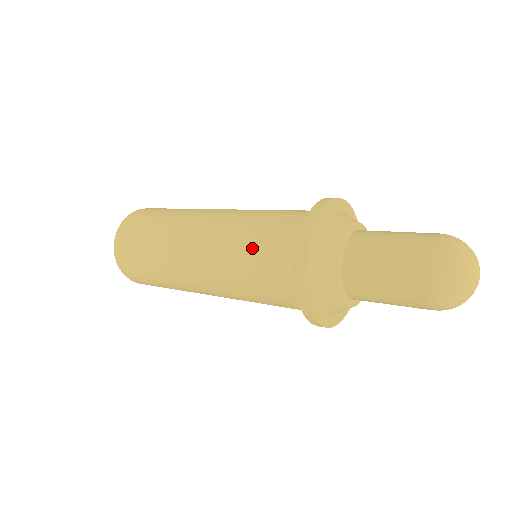
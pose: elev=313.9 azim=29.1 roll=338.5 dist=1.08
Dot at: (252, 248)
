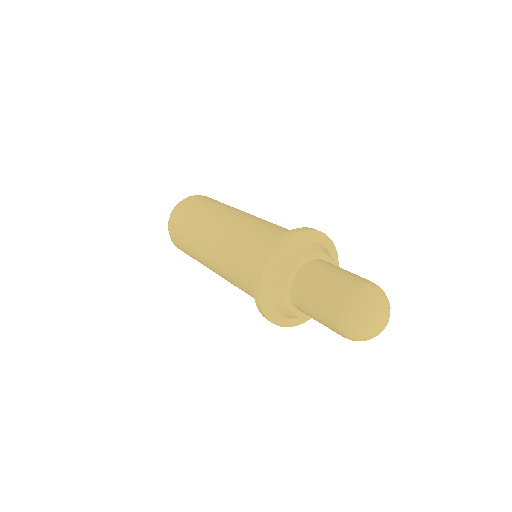
Dot at: (250, 238)
